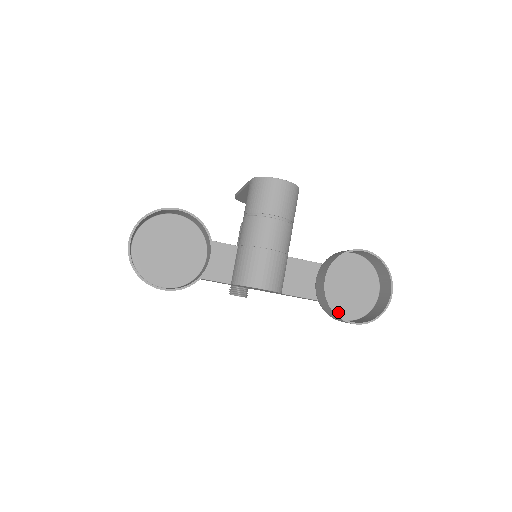
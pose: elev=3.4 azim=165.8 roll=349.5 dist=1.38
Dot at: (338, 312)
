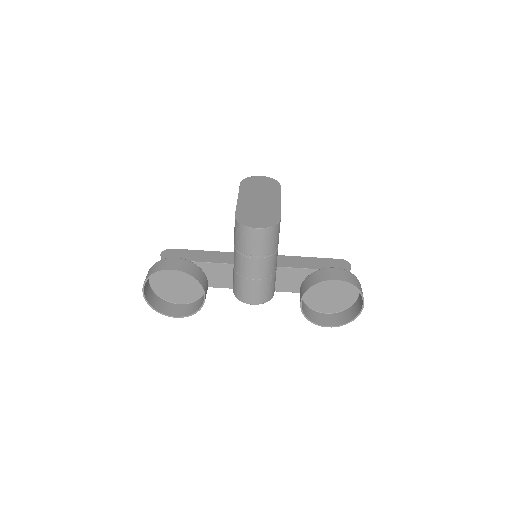
Dot at: (321, 309)
